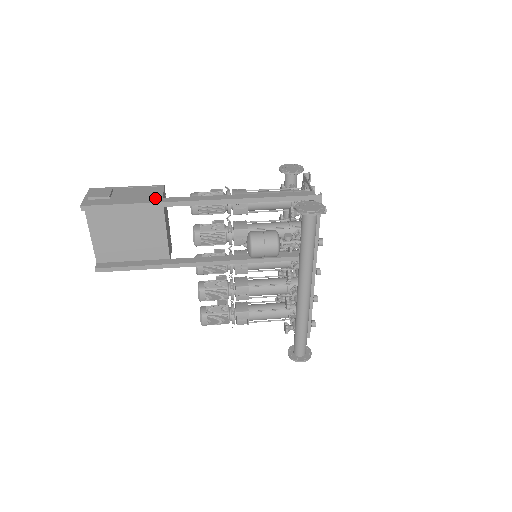
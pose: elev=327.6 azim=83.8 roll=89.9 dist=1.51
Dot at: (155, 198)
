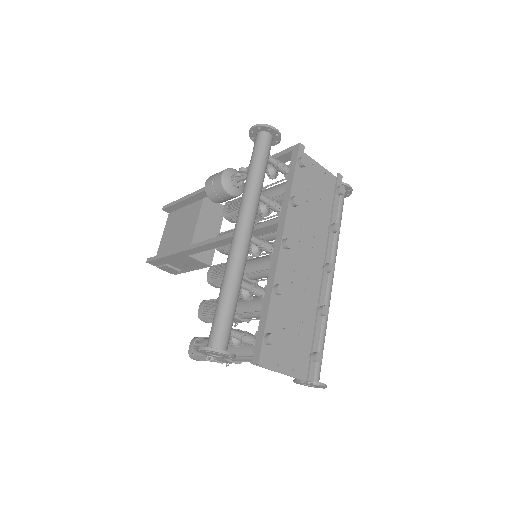
Dot at: occluded
